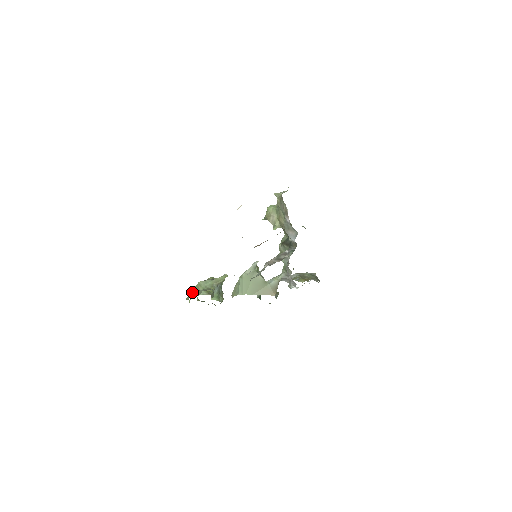
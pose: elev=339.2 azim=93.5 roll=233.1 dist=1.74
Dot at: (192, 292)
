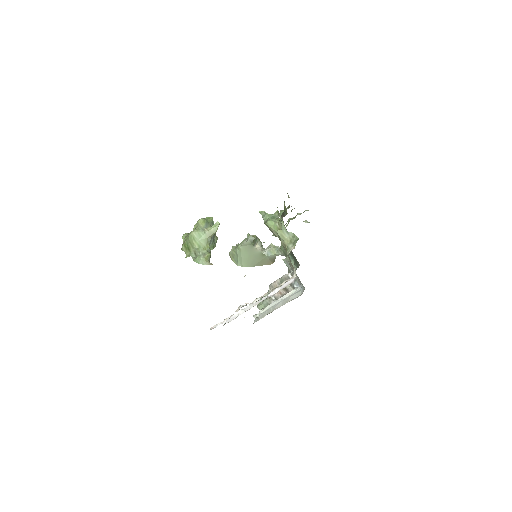
Dot at: (186, 241)
